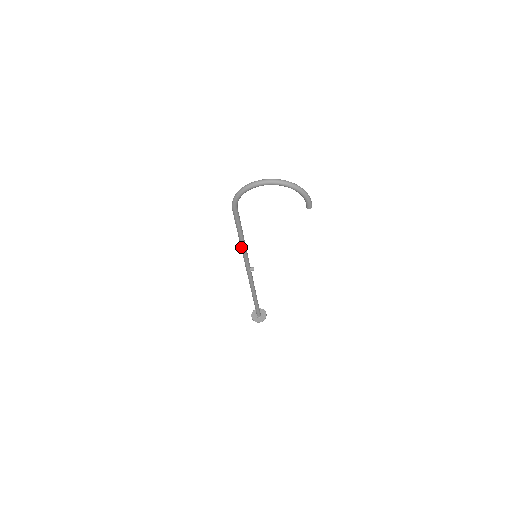
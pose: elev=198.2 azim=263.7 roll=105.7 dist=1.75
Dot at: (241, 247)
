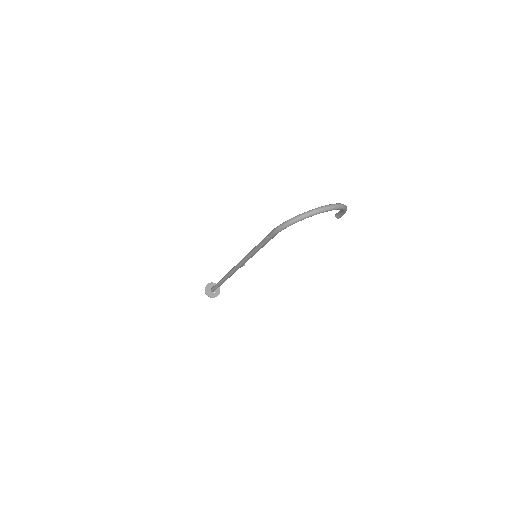
Dot at: (251, 255)
